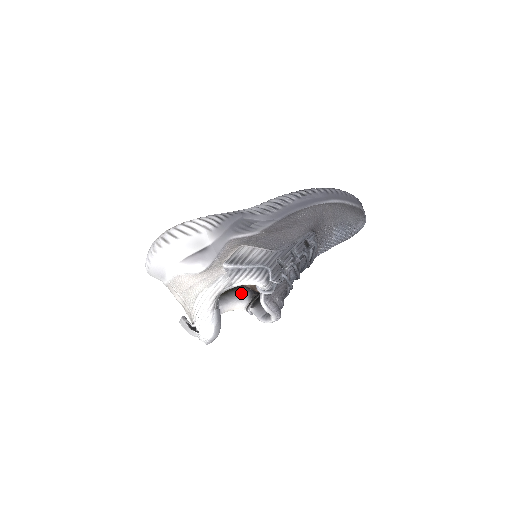
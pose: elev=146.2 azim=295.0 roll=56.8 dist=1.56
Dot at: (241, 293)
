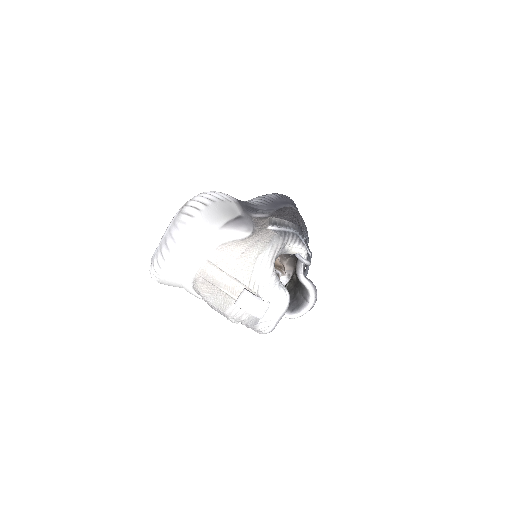
Dot at: occluded
